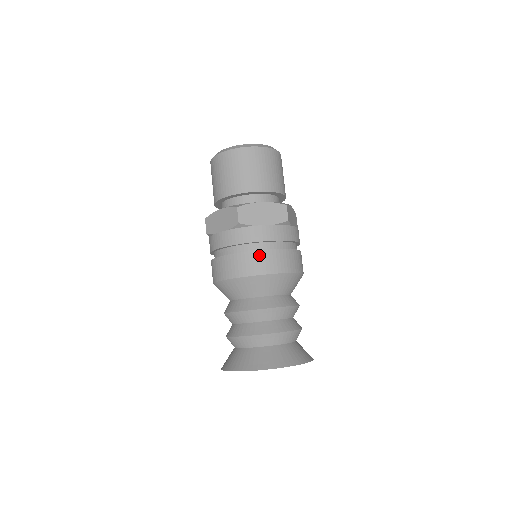
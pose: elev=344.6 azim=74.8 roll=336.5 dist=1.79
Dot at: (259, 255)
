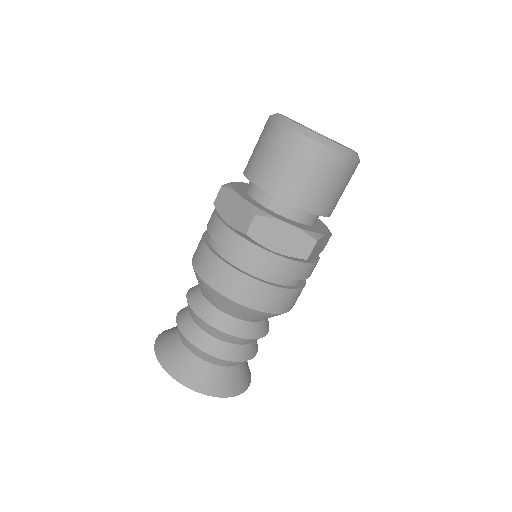
Dot at: (297, 293)
